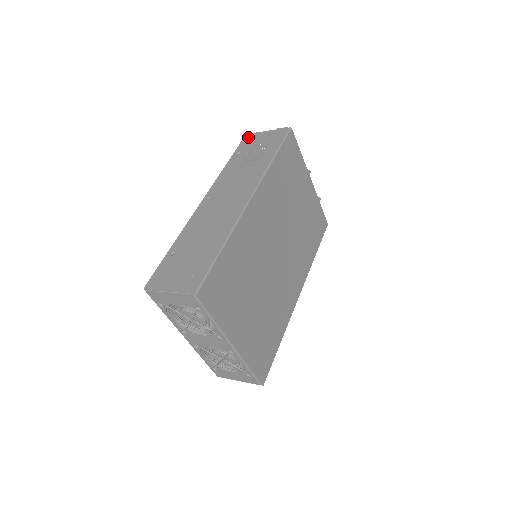
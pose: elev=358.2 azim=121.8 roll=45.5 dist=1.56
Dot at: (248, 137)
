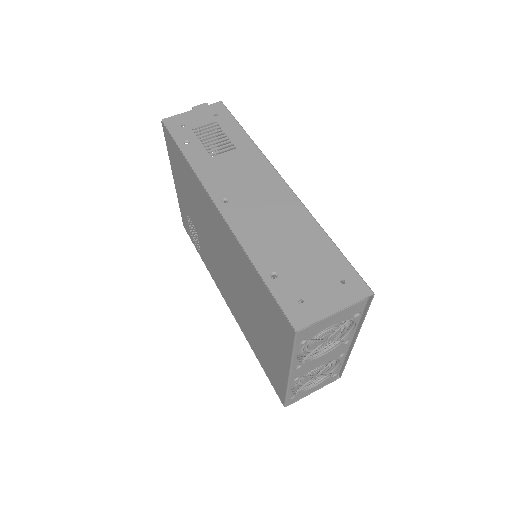
Dot at: (172, 122)
